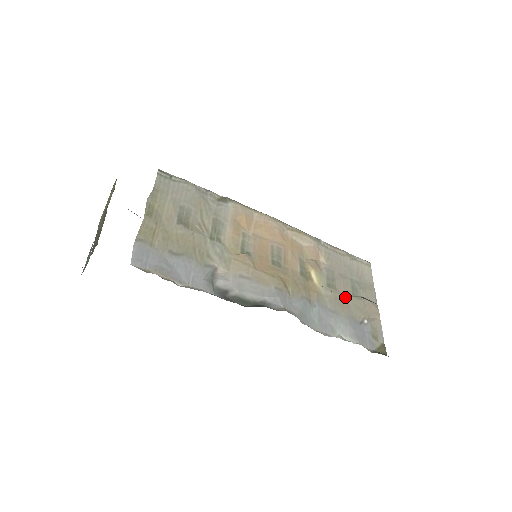
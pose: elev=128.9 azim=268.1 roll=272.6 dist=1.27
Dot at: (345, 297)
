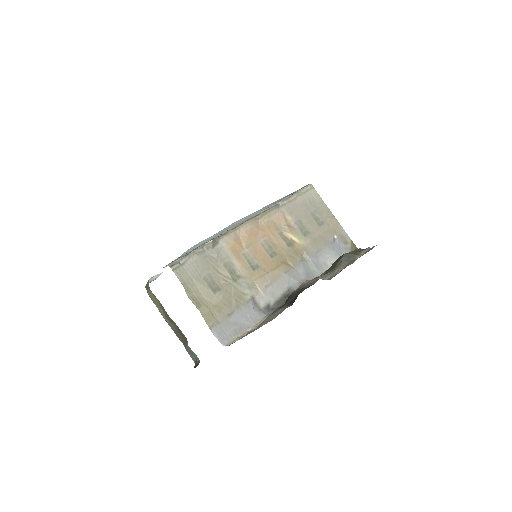
Dot at: (317, 233)
